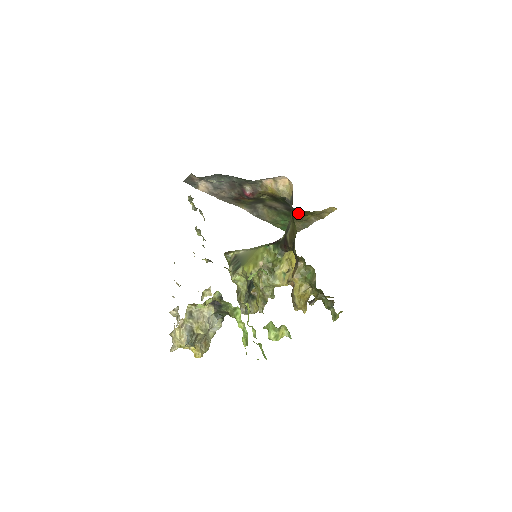
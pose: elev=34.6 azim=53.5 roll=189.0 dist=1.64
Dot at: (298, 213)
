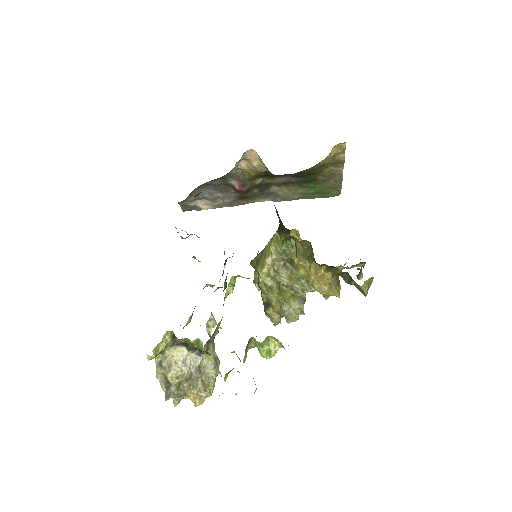
Dot at: (311, 174)
